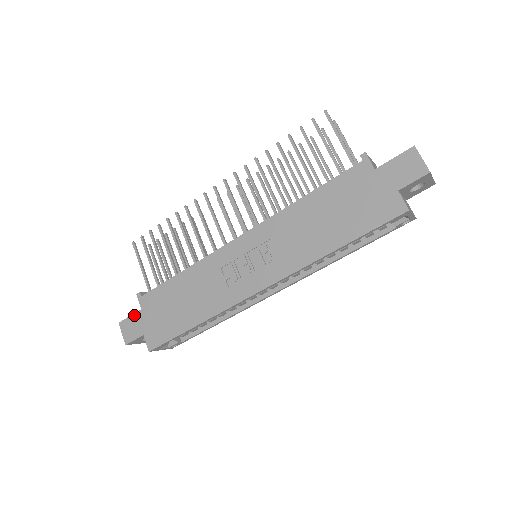
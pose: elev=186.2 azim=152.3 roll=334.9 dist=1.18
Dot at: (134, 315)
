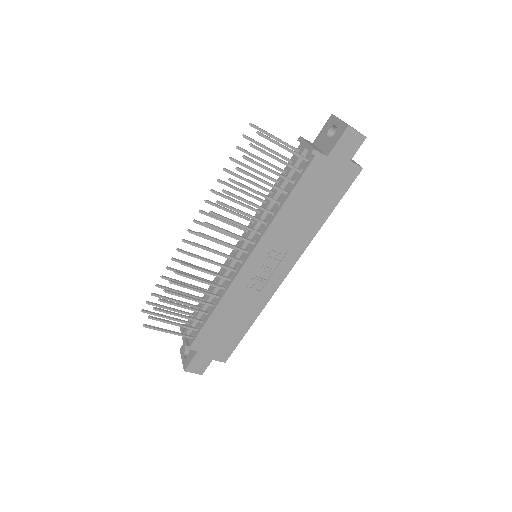
Dot at: (194, 358)
